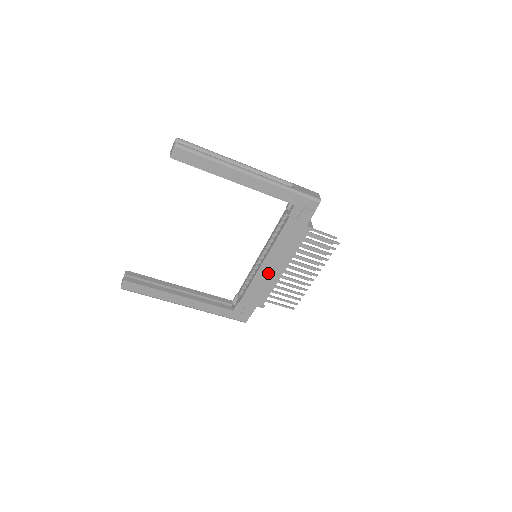
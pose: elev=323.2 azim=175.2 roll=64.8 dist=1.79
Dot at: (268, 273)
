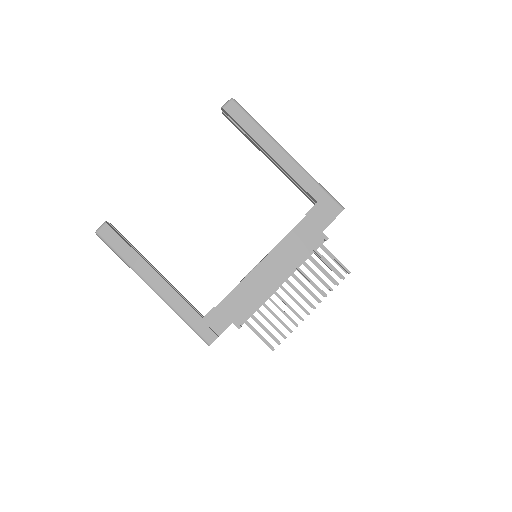
Dot at: (263, 278)
